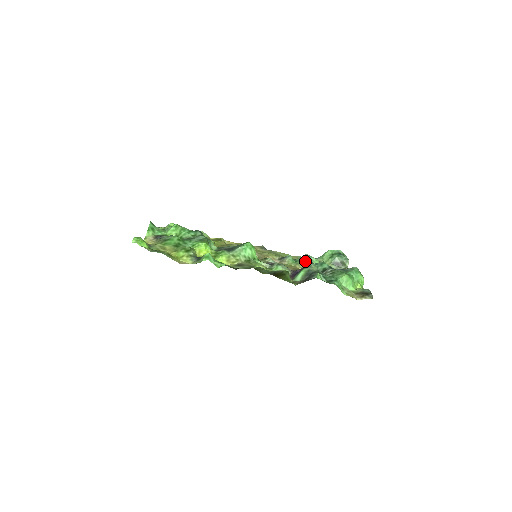
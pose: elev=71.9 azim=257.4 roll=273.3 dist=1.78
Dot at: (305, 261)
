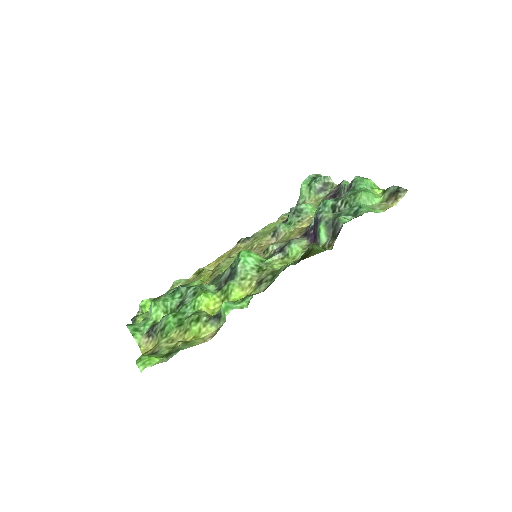
Dot at: (298, 215)
